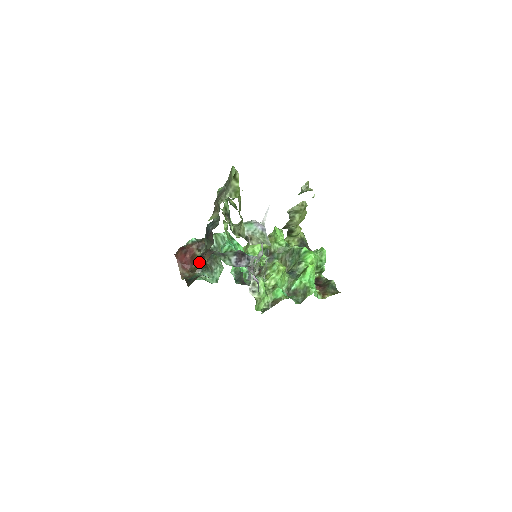
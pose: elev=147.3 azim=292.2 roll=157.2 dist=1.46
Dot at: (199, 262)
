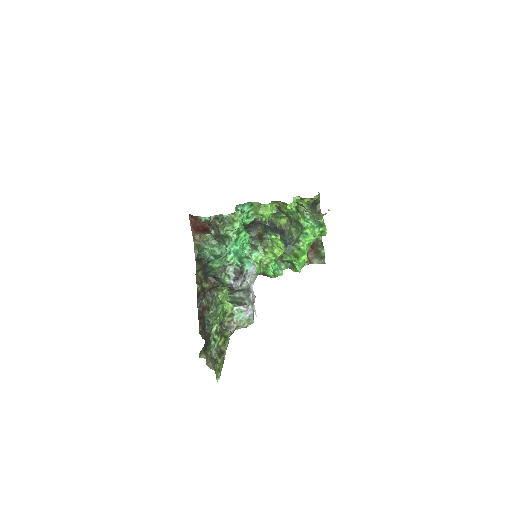
Dot at: (203, 277)
